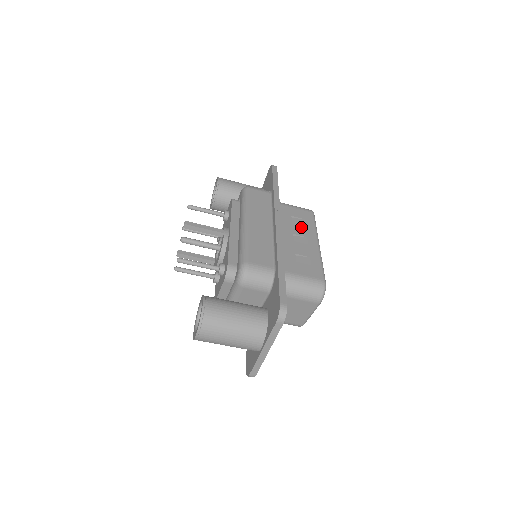
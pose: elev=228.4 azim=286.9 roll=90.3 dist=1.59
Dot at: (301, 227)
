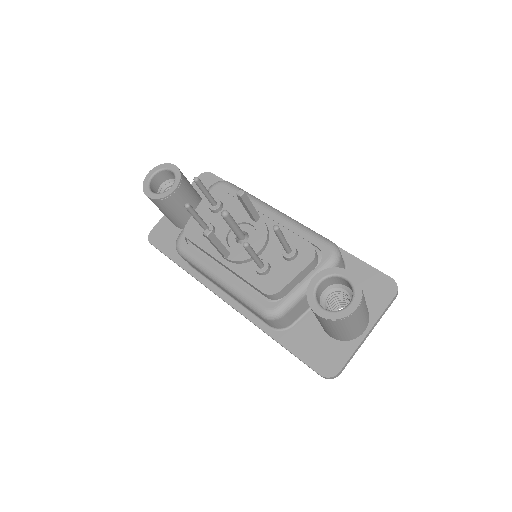
Dot at: occluded
